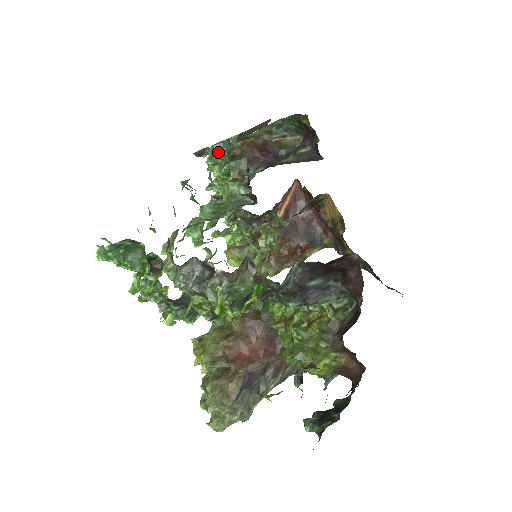
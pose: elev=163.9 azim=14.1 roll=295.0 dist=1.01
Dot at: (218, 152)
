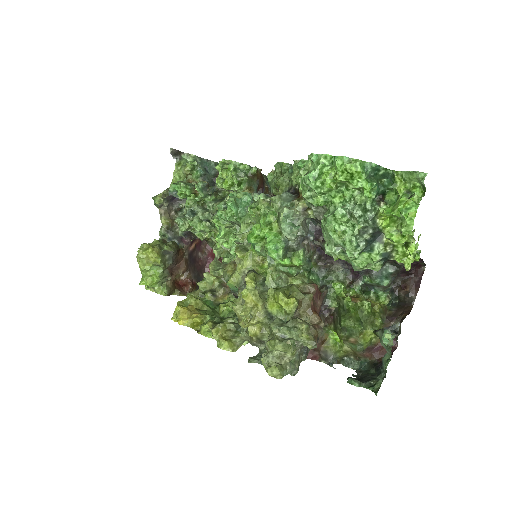
Dot at: (239, 164)
